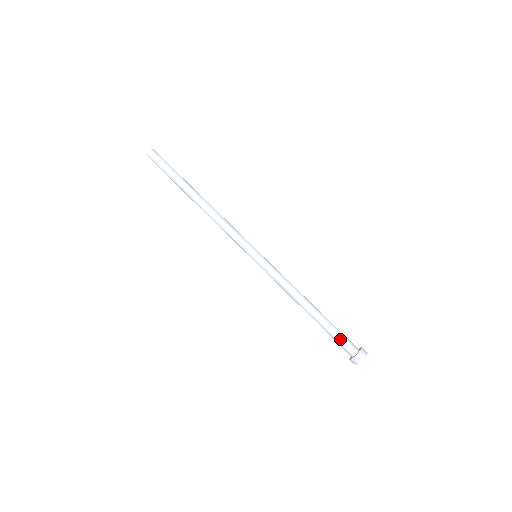
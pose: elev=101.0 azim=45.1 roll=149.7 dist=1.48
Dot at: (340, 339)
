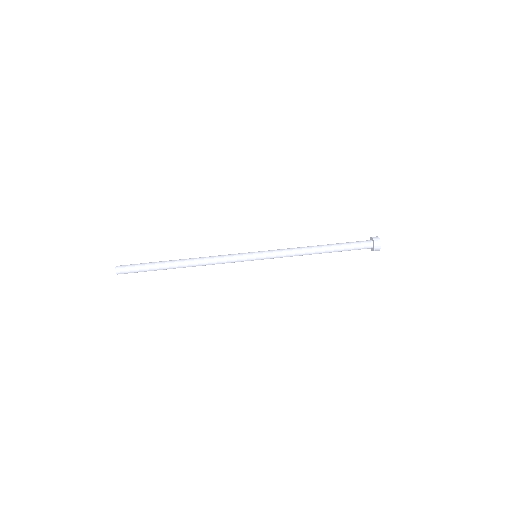
Dot at: (356, 246)
